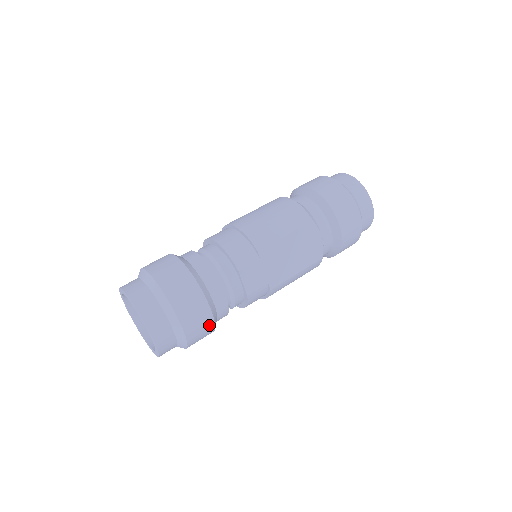
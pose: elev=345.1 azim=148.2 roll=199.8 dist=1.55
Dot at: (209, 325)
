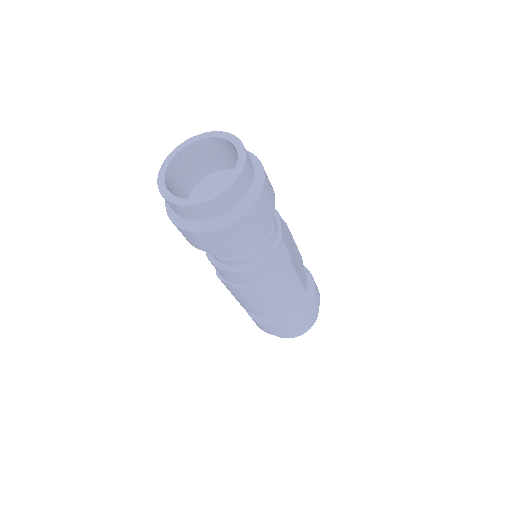
Dot at: (270, 212)
